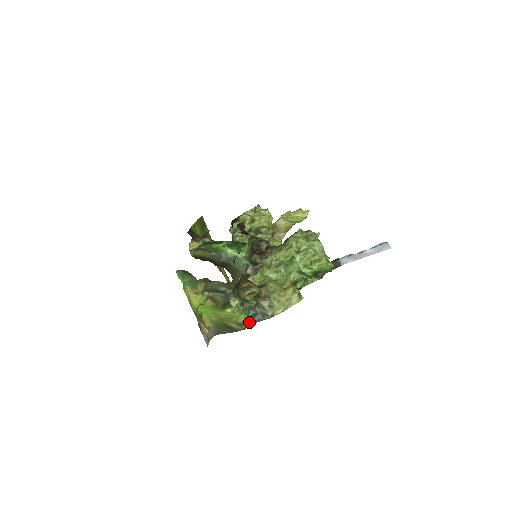
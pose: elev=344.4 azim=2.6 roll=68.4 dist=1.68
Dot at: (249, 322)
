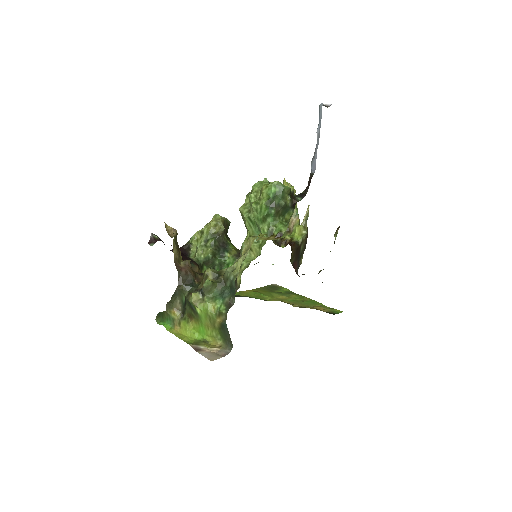
Dot at: (228, 304)
